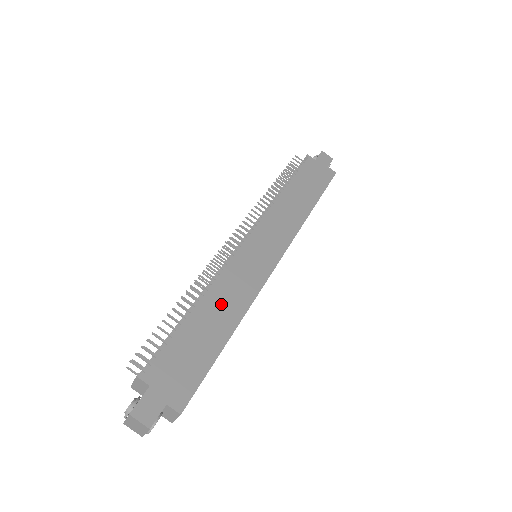
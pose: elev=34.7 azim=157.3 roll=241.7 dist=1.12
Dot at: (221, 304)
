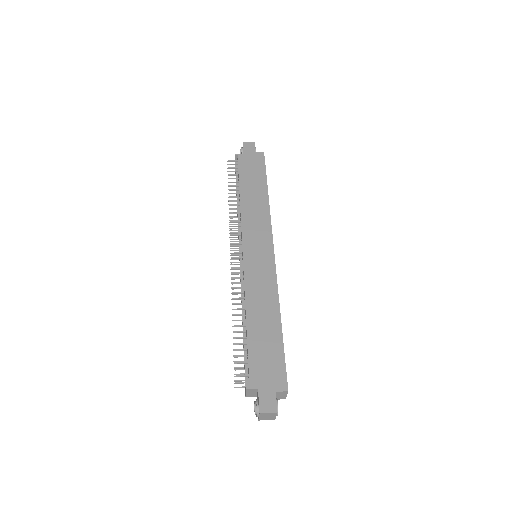
Dot at: (260, 307)
